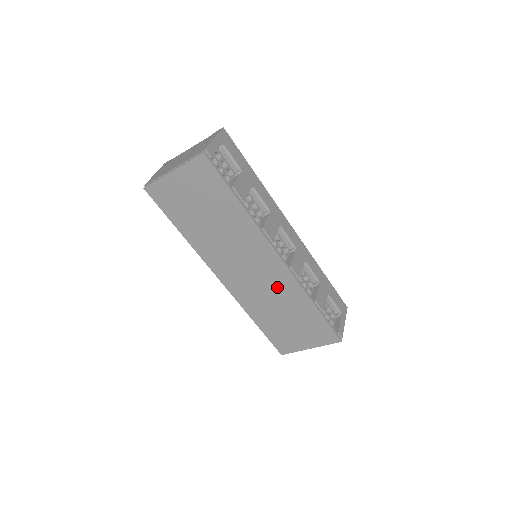
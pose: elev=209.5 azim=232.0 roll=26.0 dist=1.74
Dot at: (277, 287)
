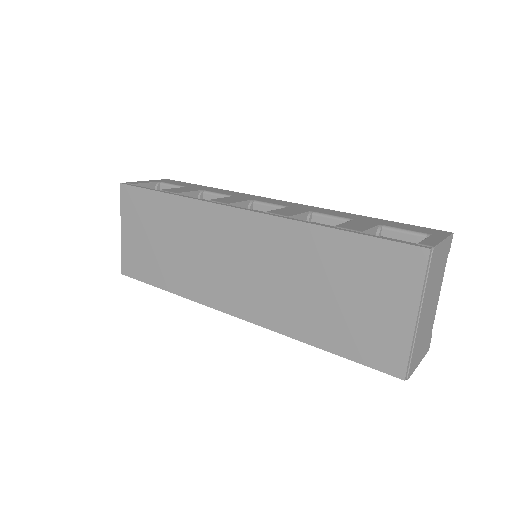
Dot at: (277, 254)
